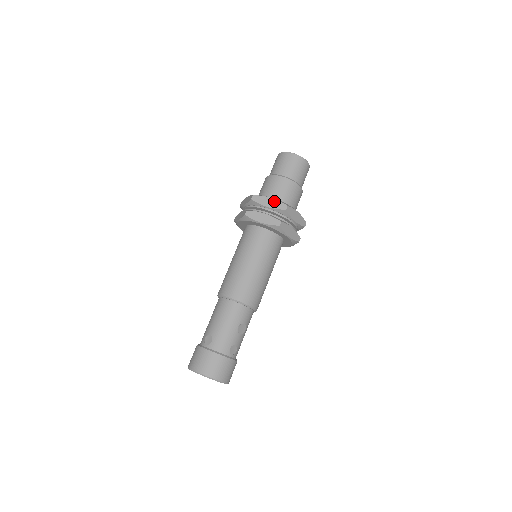
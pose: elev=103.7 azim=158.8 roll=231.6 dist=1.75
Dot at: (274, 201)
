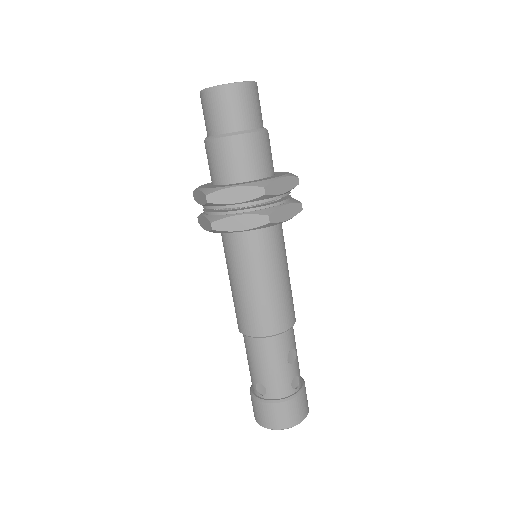
Dot at: (241, 190)
